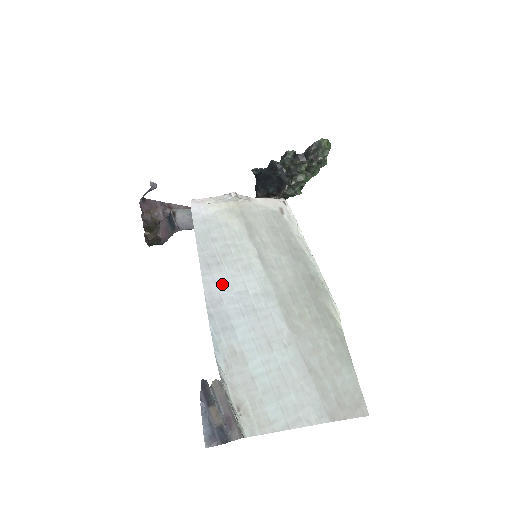
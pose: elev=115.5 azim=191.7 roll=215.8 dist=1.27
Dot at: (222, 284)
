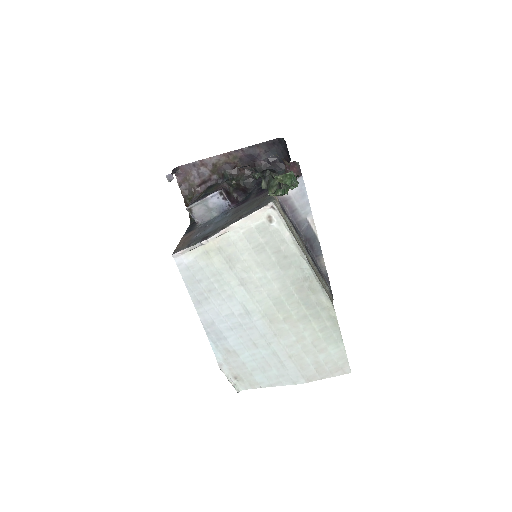
Dot at: (212, 312)
